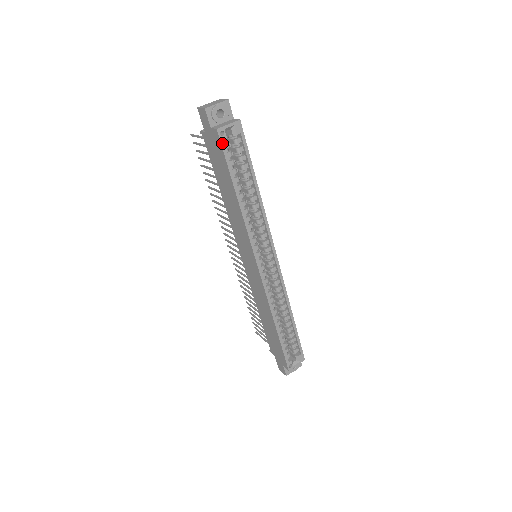
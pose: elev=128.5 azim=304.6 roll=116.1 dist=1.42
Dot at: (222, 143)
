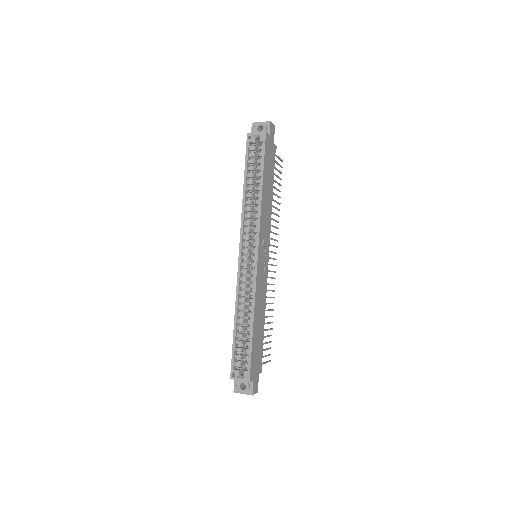
Dot at: (247, 144)
